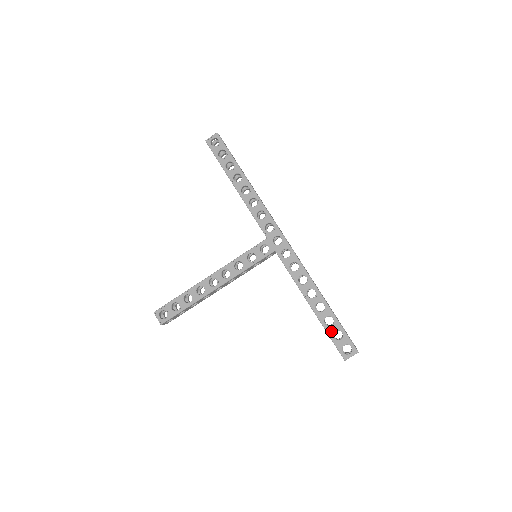
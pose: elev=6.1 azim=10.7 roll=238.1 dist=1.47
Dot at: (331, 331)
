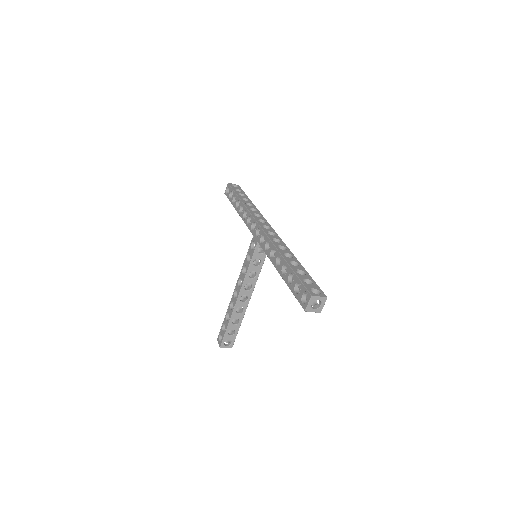
Dot at: (293, 287)
